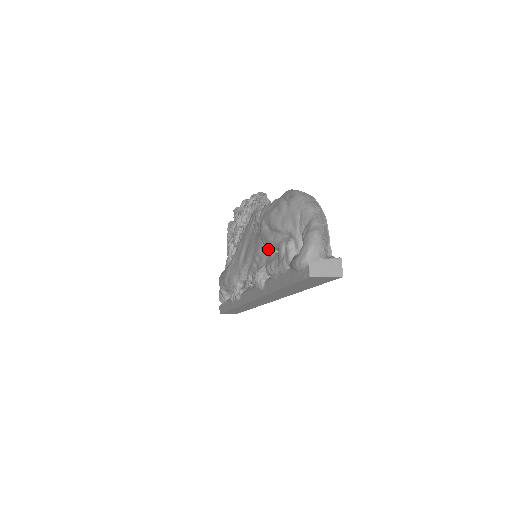
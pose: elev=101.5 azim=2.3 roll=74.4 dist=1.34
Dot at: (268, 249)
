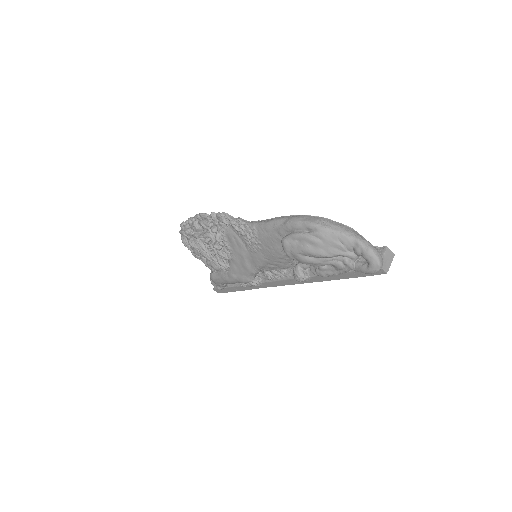
Dot at: occluded
